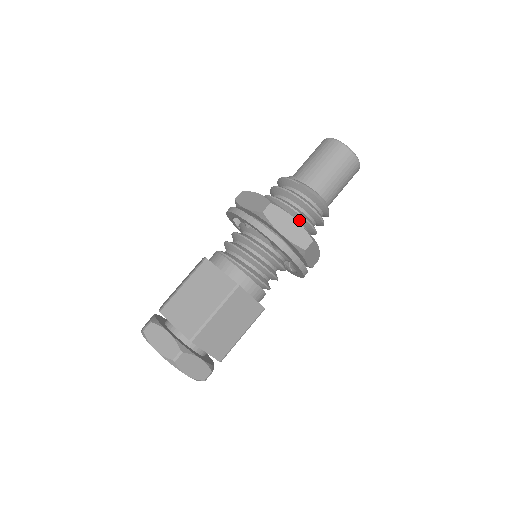
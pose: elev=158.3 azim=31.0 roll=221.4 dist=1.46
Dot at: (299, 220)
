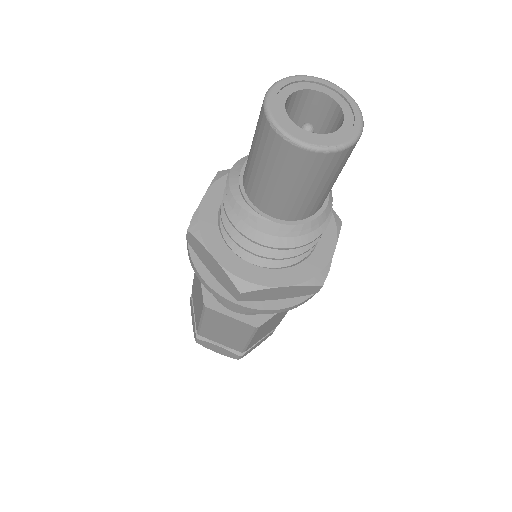
Dot at: occluded
